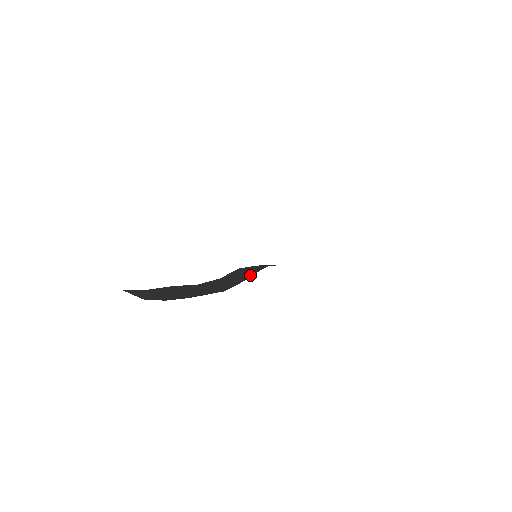
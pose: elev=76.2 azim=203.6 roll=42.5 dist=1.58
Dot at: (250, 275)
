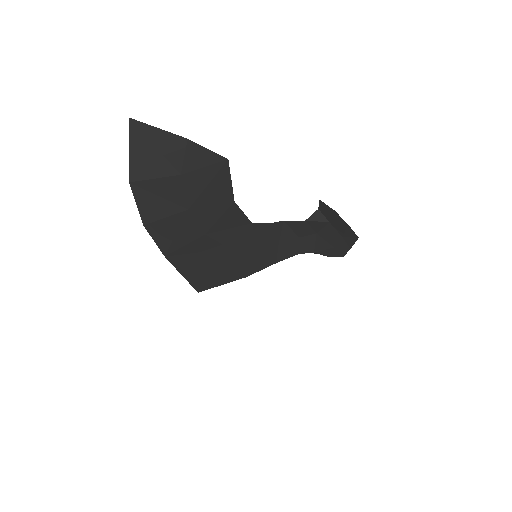
Dot at: (260, 266)
